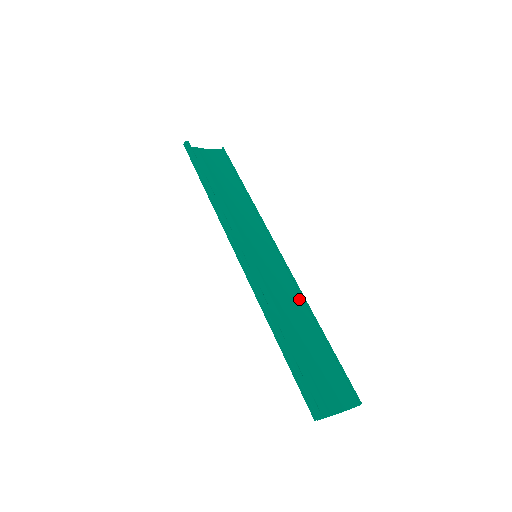
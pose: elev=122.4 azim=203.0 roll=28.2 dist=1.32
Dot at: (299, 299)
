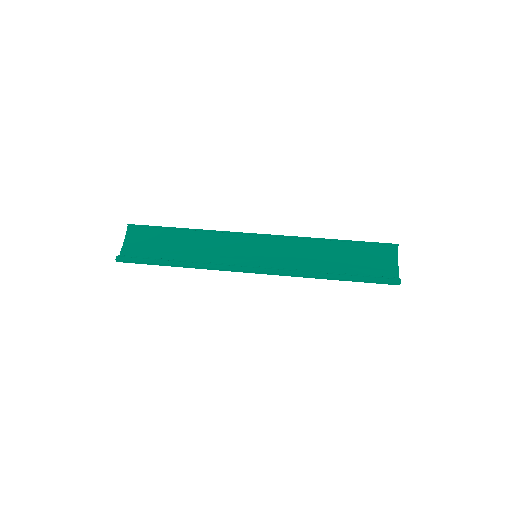
Dot at: (304, 242)
